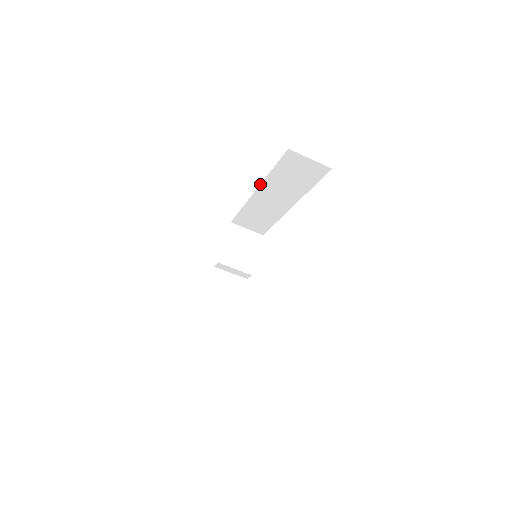
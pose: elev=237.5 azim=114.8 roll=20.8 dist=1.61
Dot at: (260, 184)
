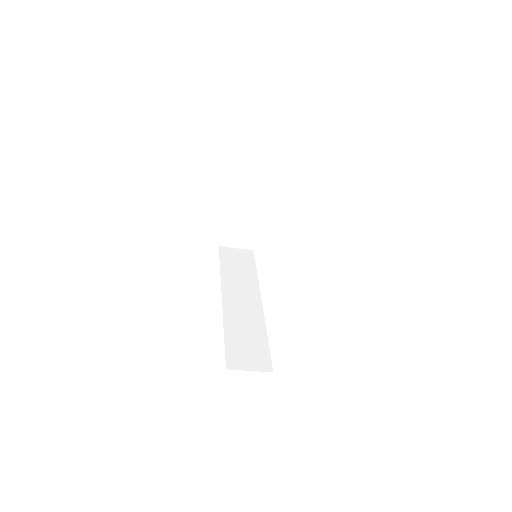
Dot at: occluded
